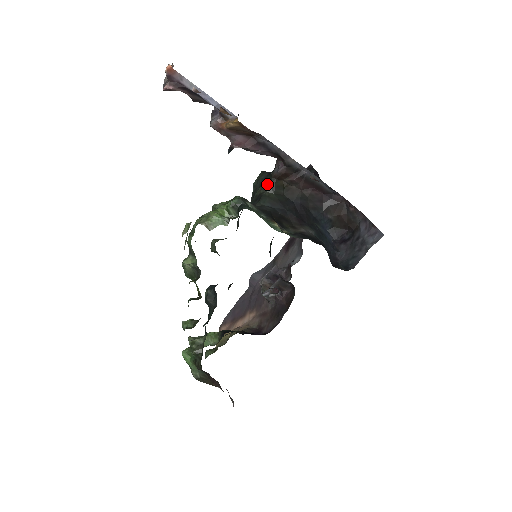
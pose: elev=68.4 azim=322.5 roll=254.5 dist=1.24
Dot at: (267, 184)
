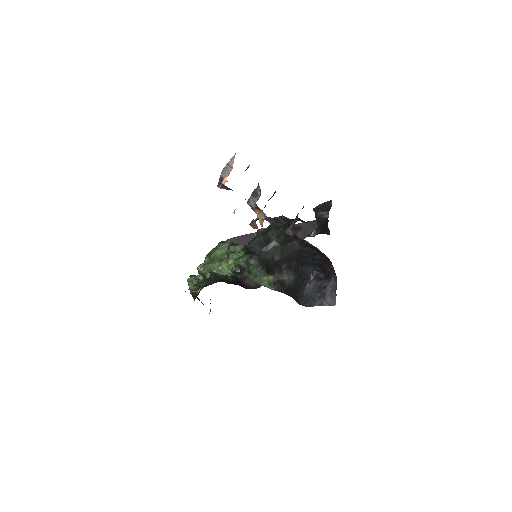
Dot at: (278, 235)
